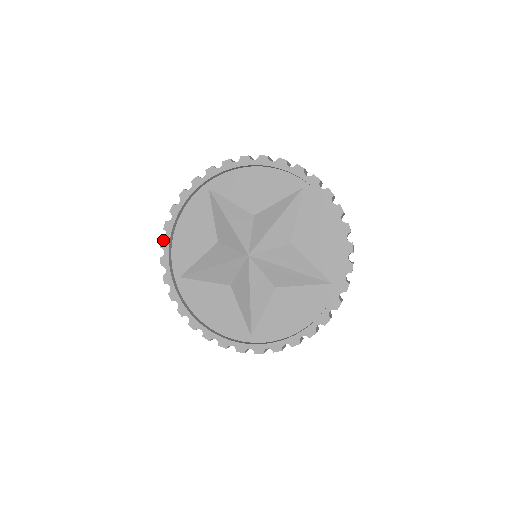
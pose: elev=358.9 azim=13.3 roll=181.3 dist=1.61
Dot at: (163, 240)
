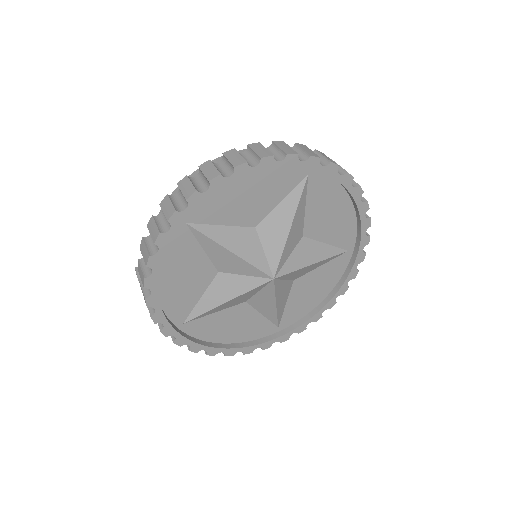
Dot at: (221, 177)
